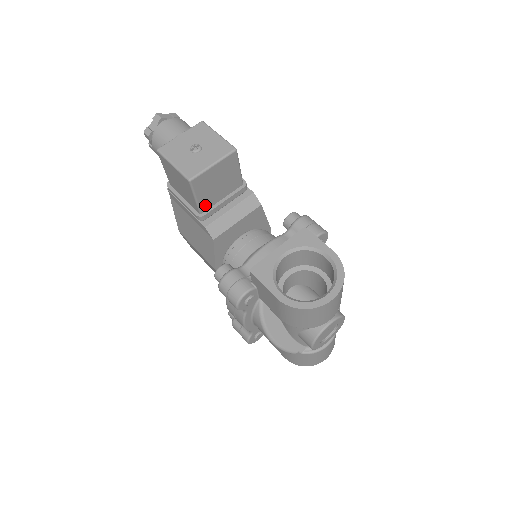
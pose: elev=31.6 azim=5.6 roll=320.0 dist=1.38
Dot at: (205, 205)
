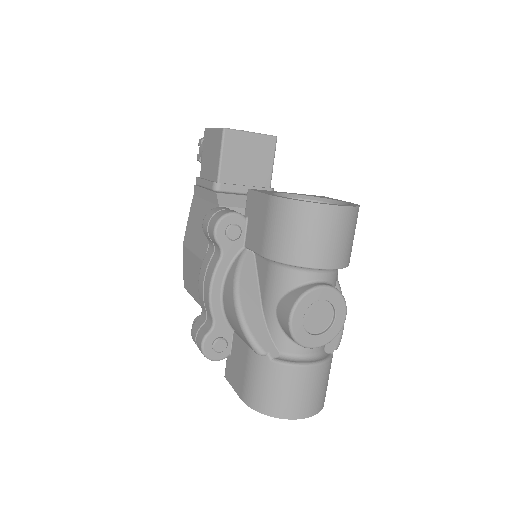
Dot at: (226, 175)
